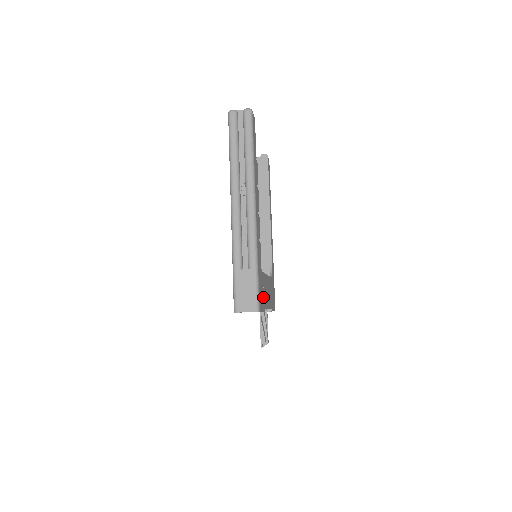
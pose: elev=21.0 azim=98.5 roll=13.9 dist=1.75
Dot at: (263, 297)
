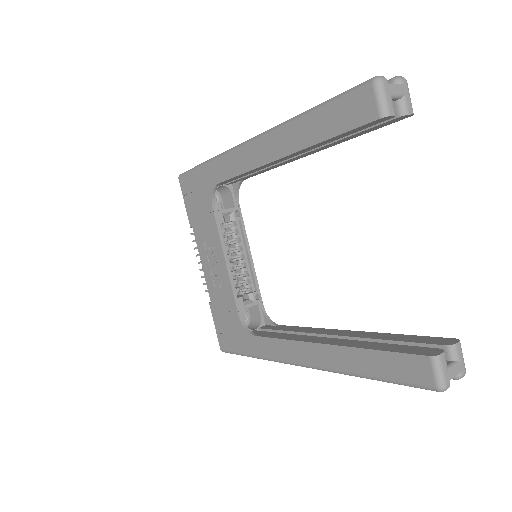
Dot at: occluded
